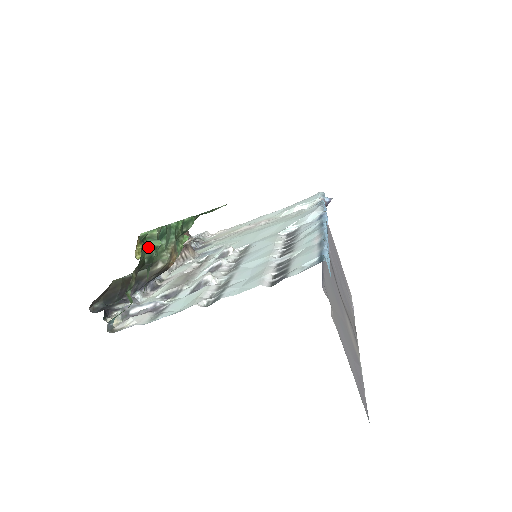
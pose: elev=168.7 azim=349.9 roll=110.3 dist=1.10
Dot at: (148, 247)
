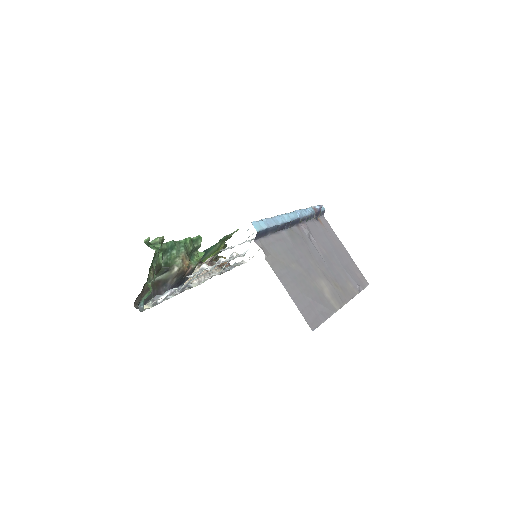
Dot at: (152, 248)
